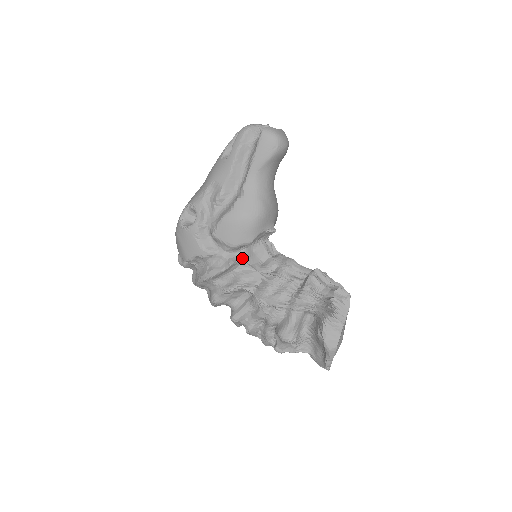
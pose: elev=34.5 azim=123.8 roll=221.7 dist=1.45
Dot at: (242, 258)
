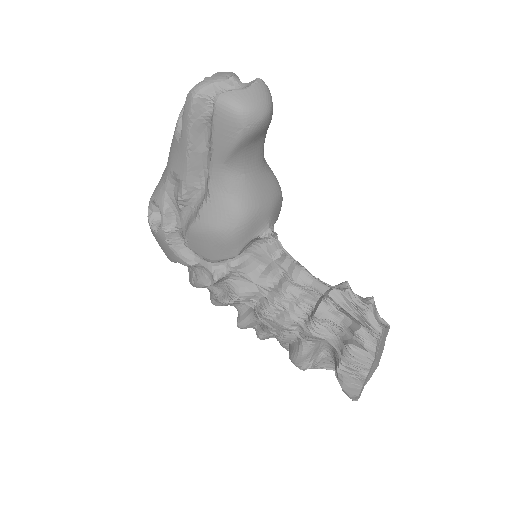
Dot at: (231, 270)
